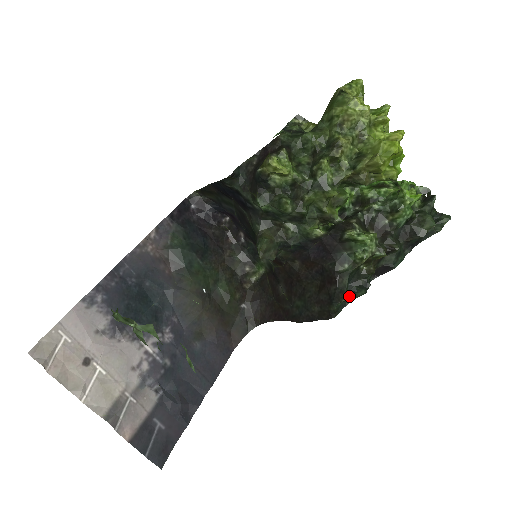
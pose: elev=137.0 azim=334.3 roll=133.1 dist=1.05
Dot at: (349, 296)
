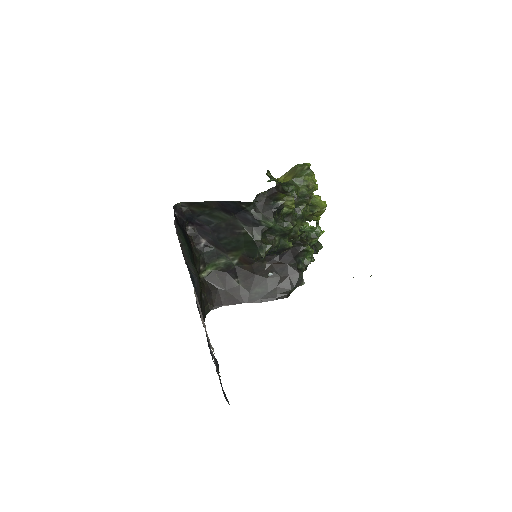
Dot at: occluded
